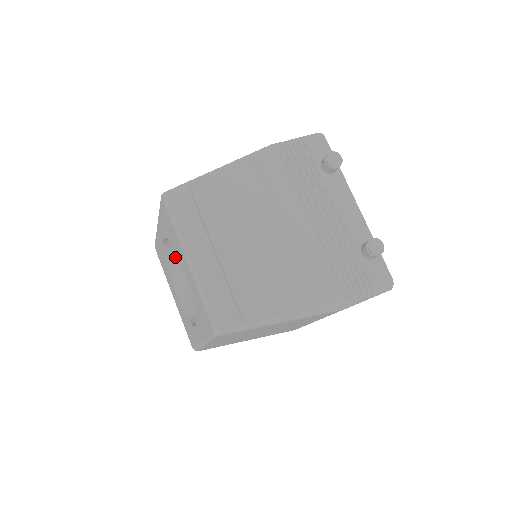
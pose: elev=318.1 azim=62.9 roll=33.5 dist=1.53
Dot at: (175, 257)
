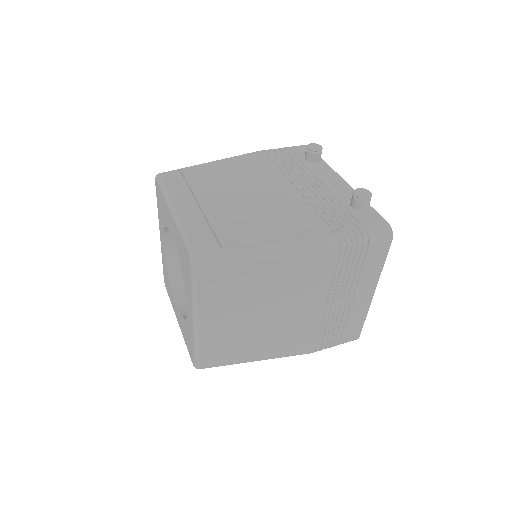
Dot at: (178, 272)
